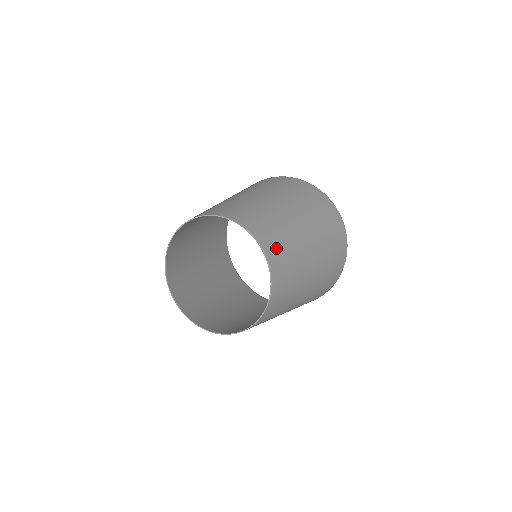
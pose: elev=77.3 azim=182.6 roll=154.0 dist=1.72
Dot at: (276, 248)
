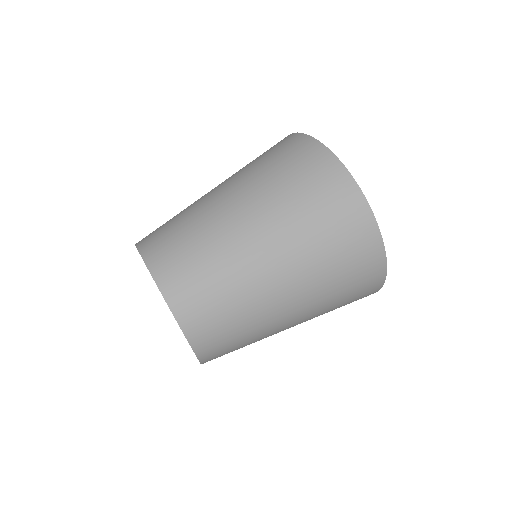
Dot at: (209, 325)
